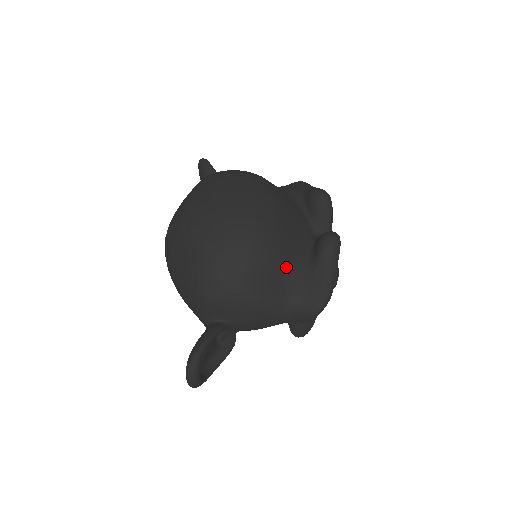
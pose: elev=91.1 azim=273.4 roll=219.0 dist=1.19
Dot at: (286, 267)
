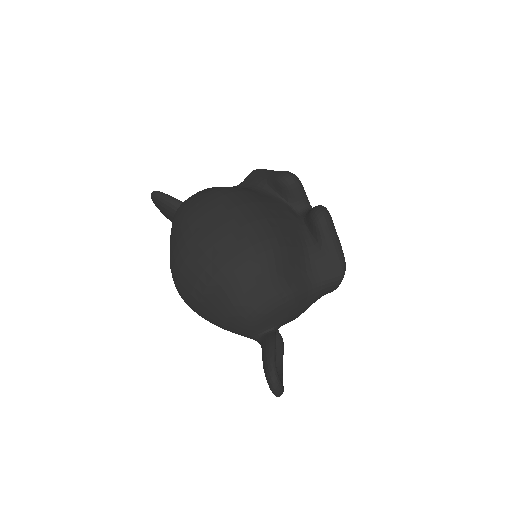
Dot at: (299, 257)
